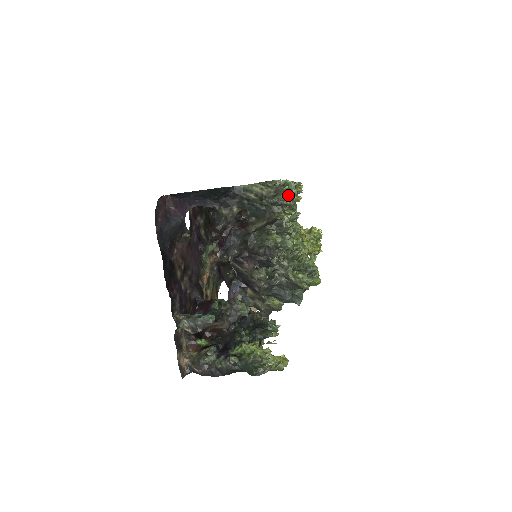
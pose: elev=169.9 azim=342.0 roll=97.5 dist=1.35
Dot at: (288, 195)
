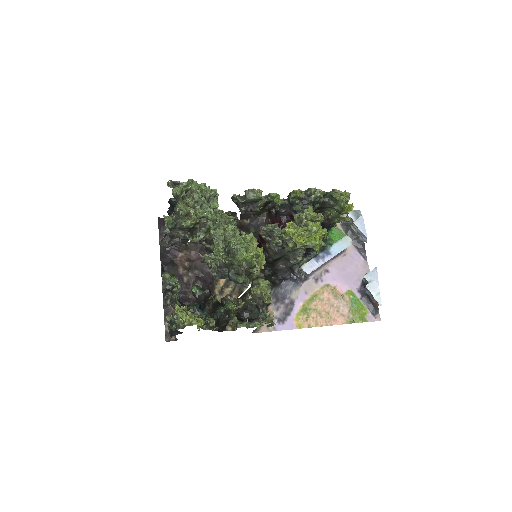
Dot at: (180, 189)
